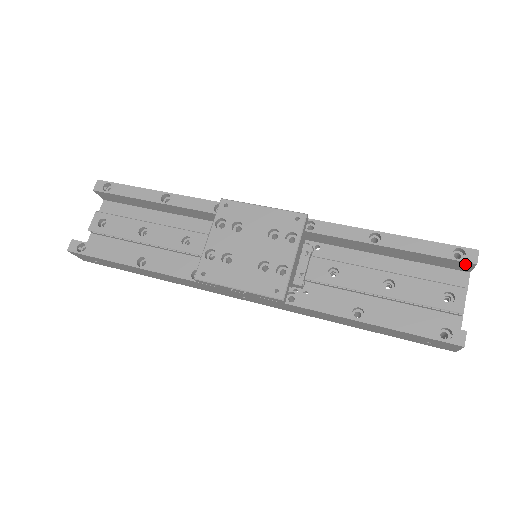
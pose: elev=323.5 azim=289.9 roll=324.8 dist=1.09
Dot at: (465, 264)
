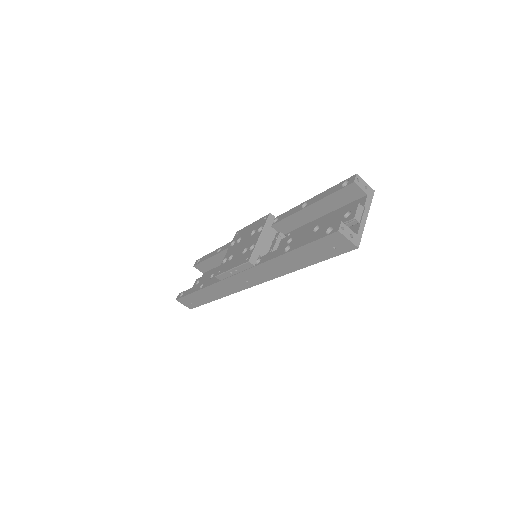
Dot at: (352, 188)
